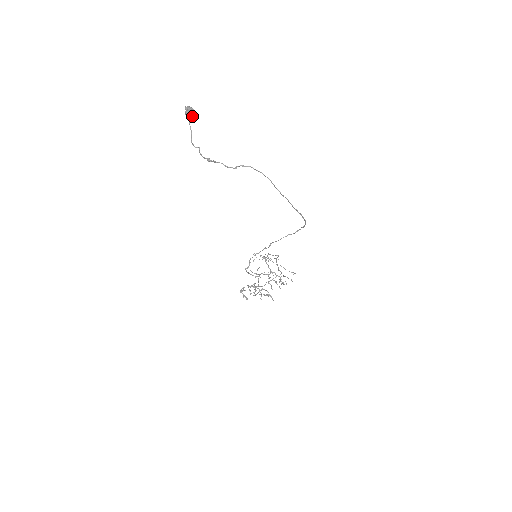
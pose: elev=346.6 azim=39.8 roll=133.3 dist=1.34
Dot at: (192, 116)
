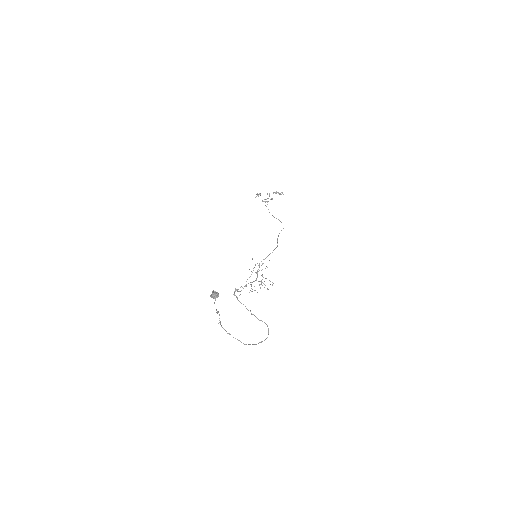
Dot at: (215, 295)
